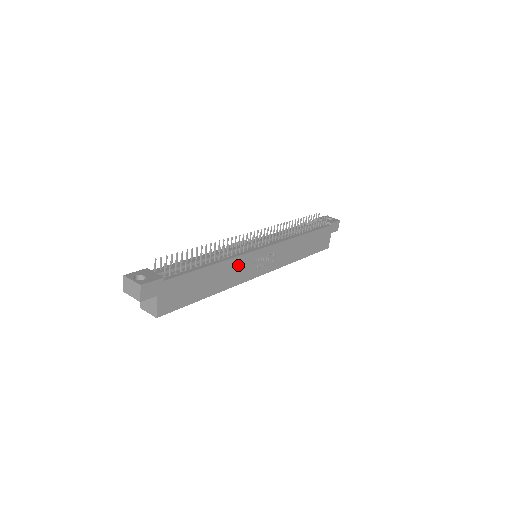
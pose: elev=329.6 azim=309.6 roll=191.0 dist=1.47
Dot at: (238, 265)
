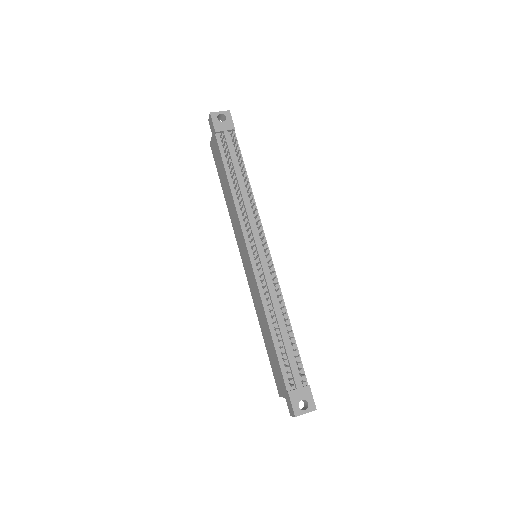
Dot at: occluded
